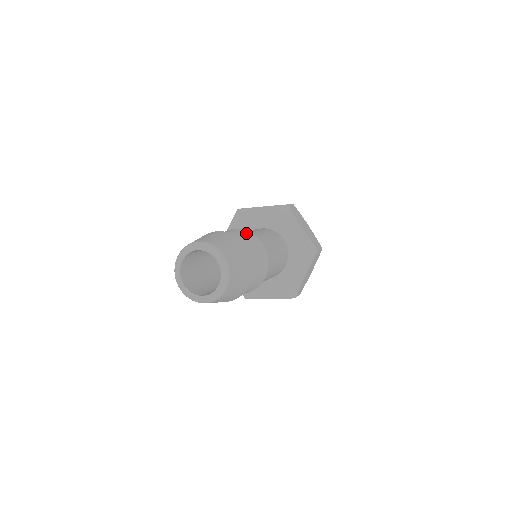
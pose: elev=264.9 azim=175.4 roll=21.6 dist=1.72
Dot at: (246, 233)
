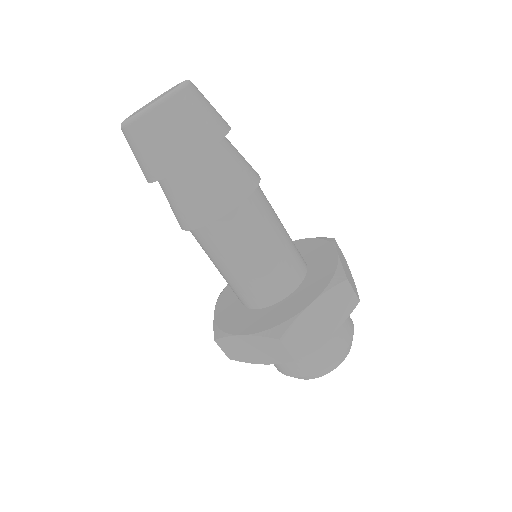
Dot at: occluded
